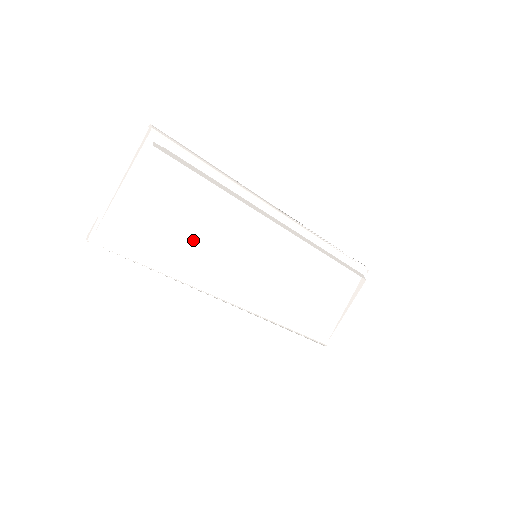
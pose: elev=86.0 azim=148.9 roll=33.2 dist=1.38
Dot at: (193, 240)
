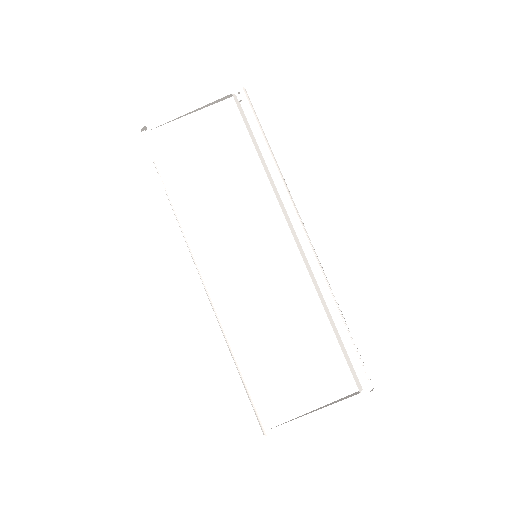
Dot at: (211, 189)
